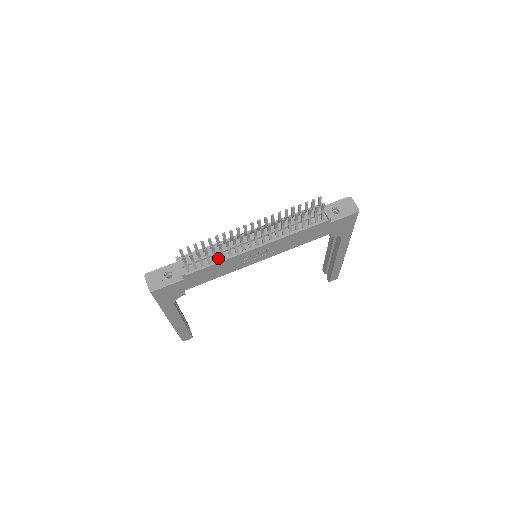
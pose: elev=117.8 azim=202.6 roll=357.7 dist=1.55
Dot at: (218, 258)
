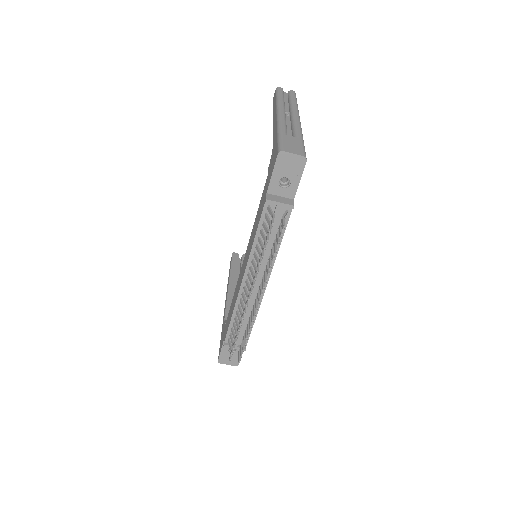
Dot at: occluded
